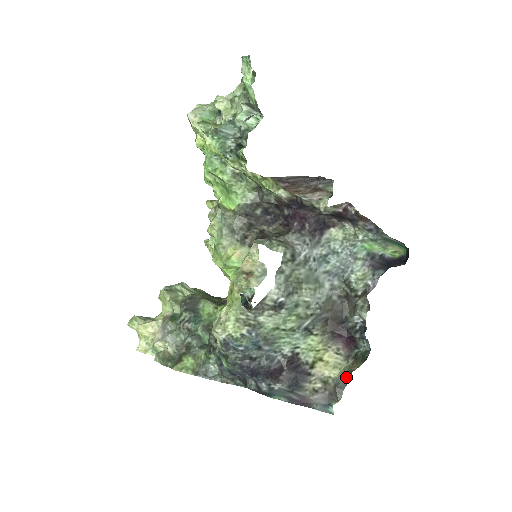
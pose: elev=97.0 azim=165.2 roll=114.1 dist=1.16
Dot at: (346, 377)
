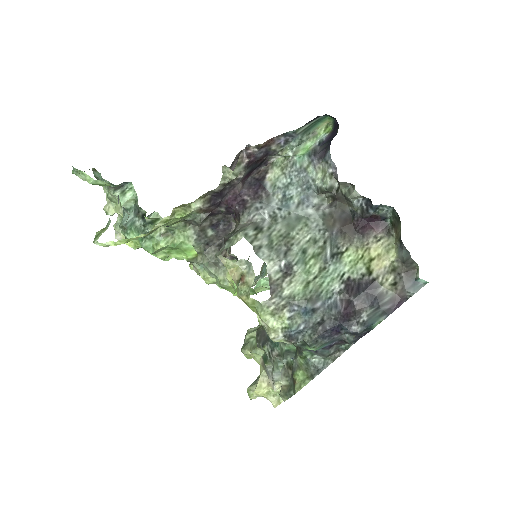
Dot at: (401, 247)
